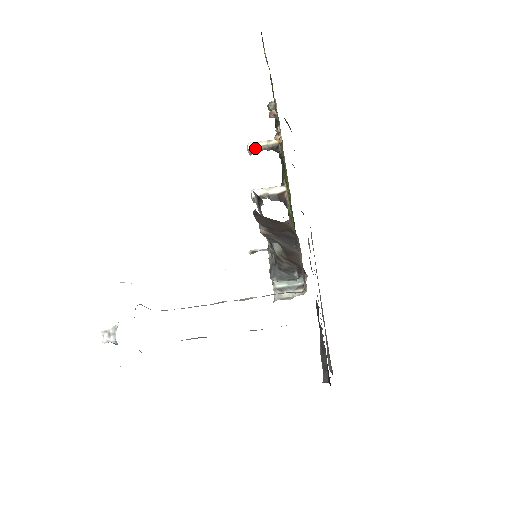
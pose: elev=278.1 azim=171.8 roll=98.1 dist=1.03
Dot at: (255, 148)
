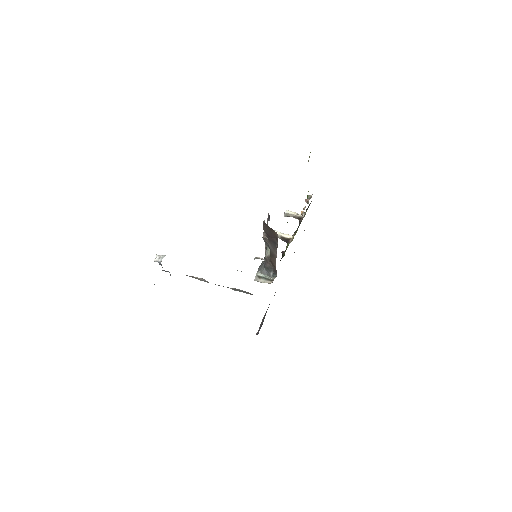
Dot at: (289, 214)
